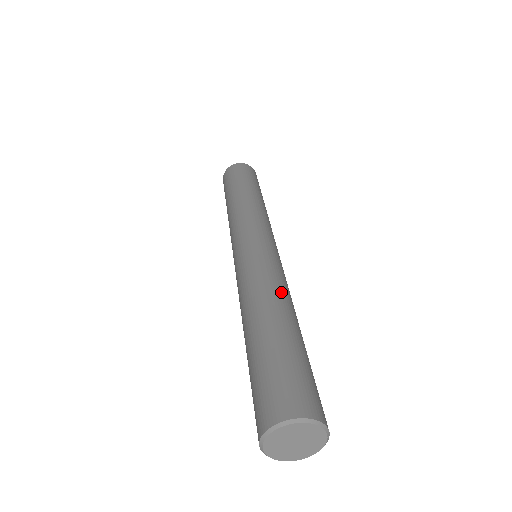
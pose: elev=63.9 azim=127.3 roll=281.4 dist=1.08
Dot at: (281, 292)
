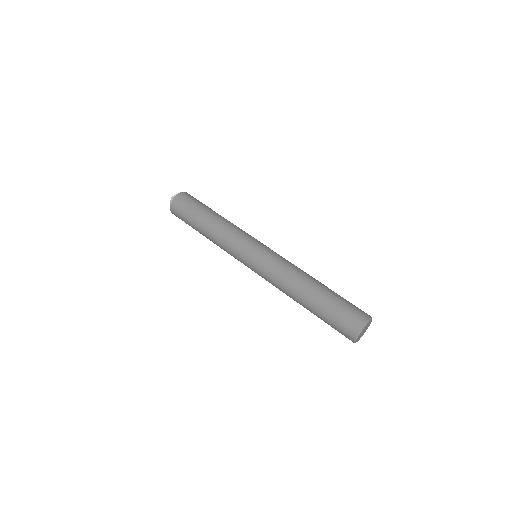
Dot at: (296, 277)
